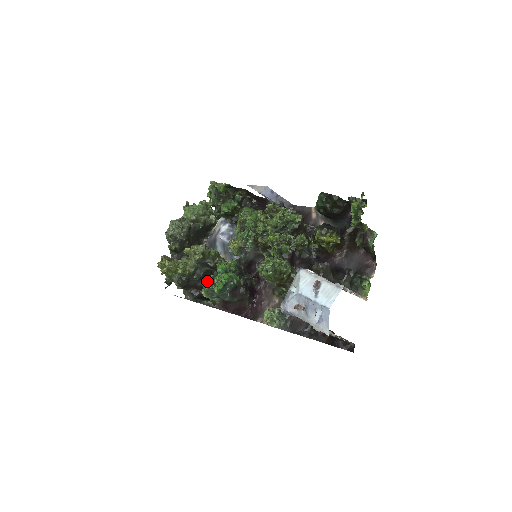
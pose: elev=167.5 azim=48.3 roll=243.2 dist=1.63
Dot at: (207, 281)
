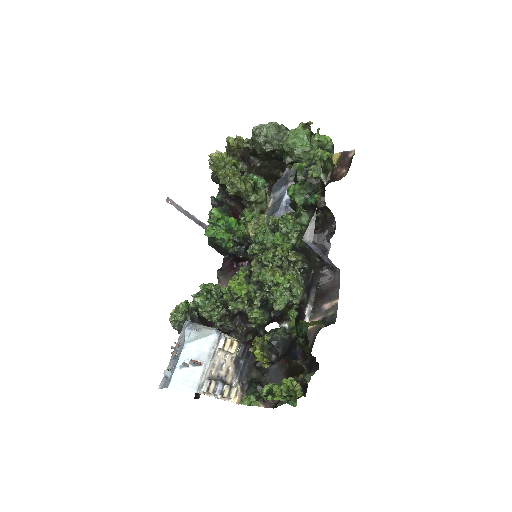
Dot at: (223, 209)
